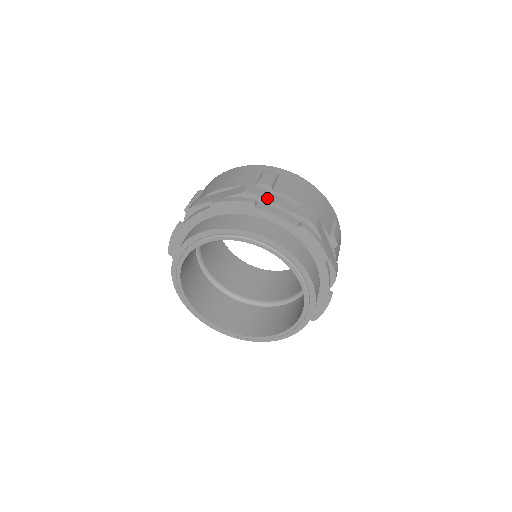
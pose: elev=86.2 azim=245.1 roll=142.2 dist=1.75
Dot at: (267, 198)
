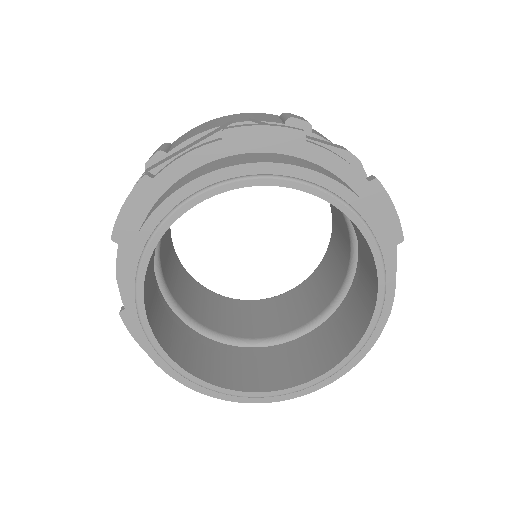
Dot at: (164, 161)
